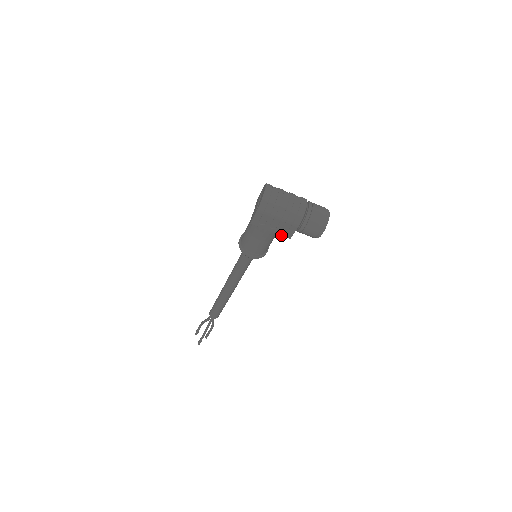
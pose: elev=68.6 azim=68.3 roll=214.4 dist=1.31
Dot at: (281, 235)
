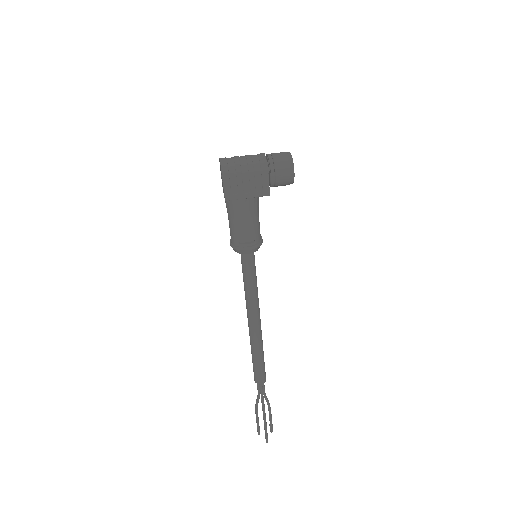
Dot at: (259, 196)
